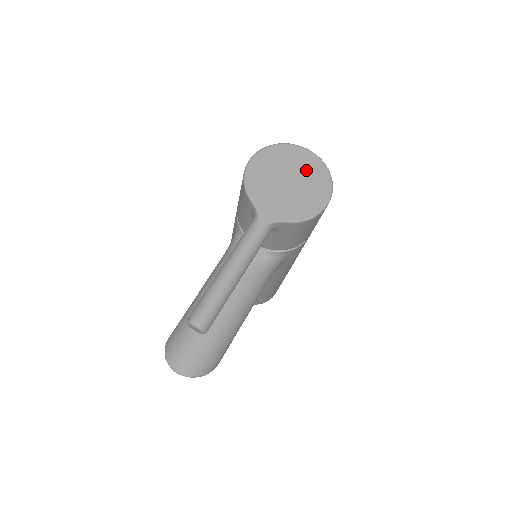
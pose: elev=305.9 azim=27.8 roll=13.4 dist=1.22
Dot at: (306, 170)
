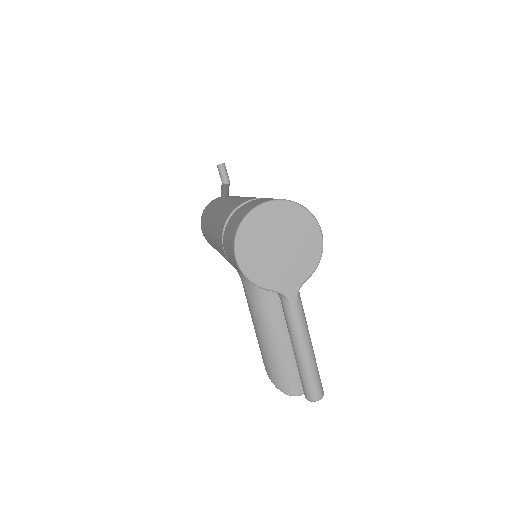
Dot at: (283, 223)
